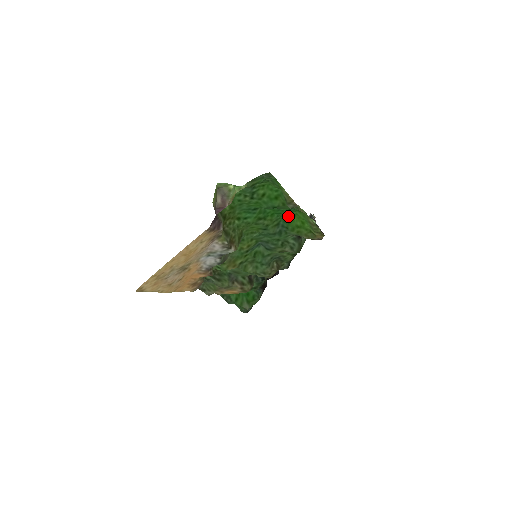
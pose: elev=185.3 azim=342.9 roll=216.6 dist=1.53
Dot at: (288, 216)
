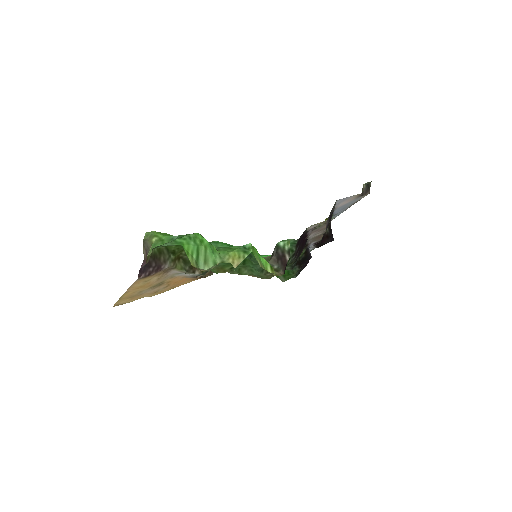
Dot at: occluded
